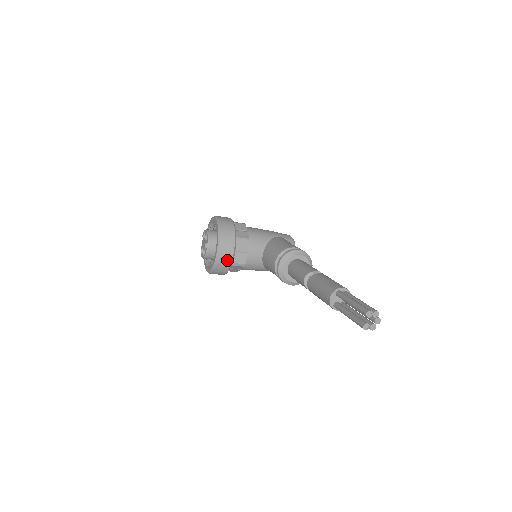
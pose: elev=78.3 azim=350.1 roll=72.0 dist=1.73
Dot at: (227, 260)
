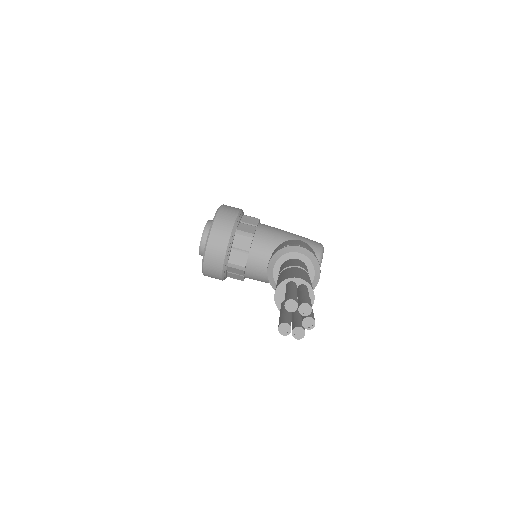
Dot at: (218, 256)
